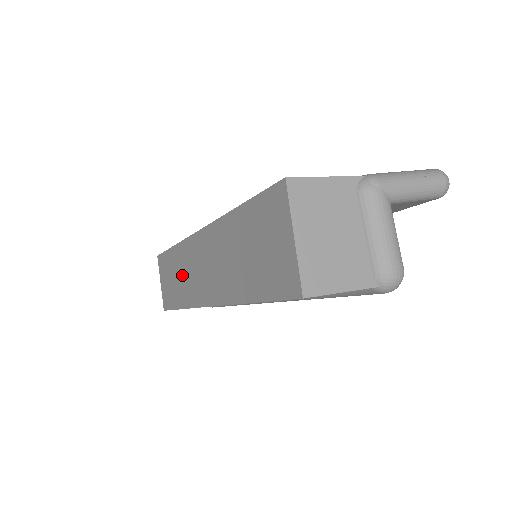
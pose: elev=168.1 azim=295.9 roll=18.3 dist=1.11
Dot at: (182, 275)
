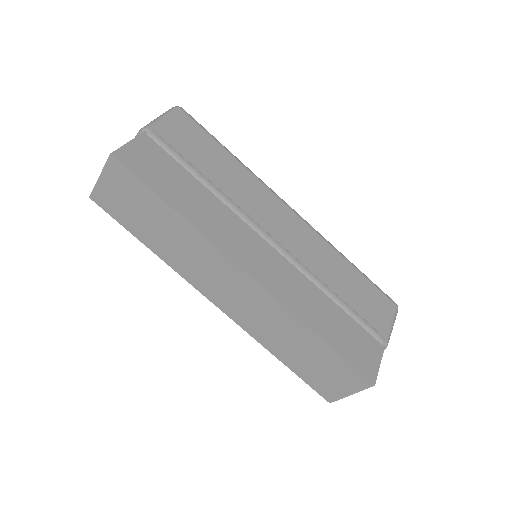
Dot at: (181, 247)
